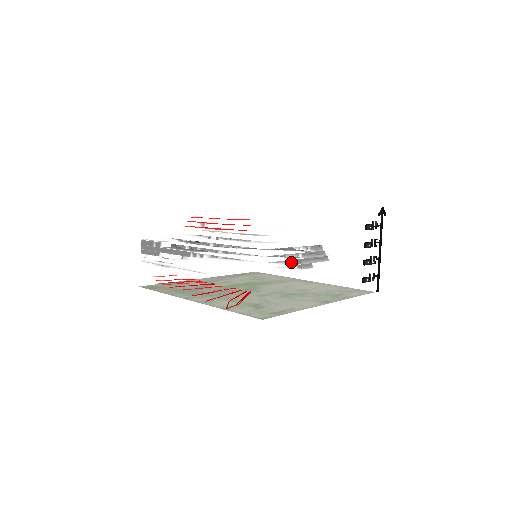
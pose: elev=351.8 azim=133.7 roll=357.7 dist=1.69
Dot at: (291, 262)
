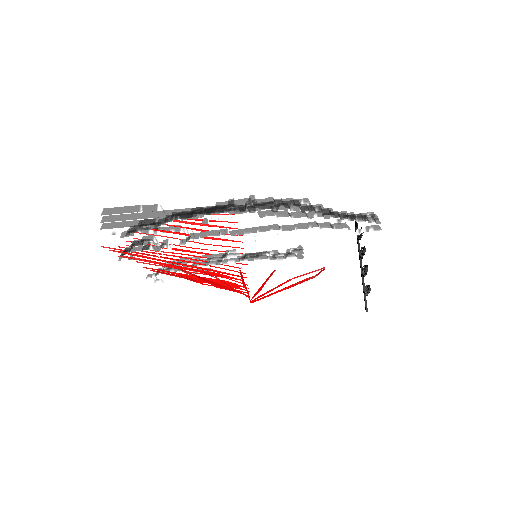
Dot at: (369, 221)
